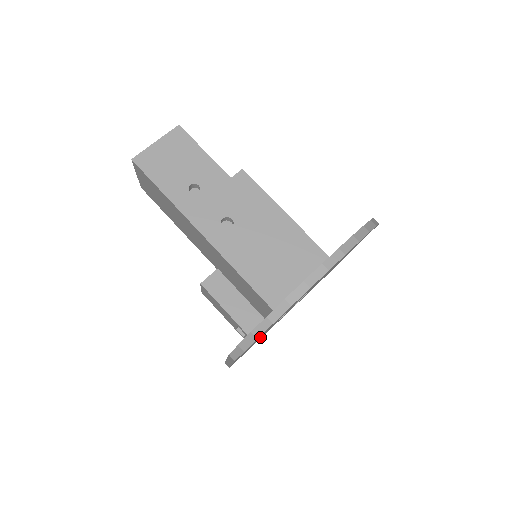
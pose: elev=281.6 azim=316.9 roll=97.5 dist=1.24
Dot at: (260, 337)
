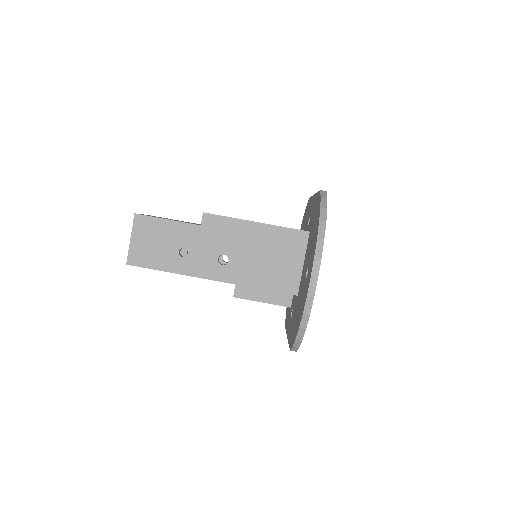
Dot at: occluded
